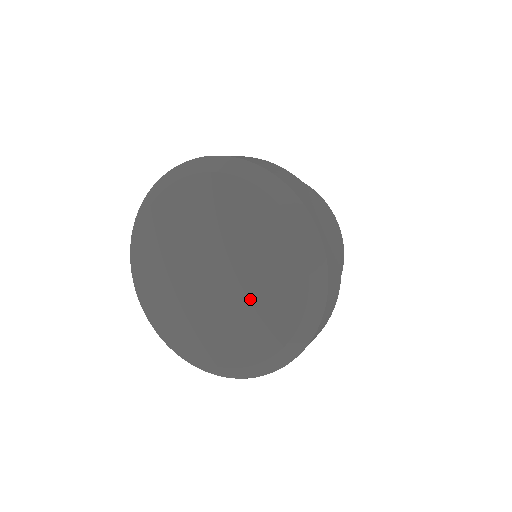
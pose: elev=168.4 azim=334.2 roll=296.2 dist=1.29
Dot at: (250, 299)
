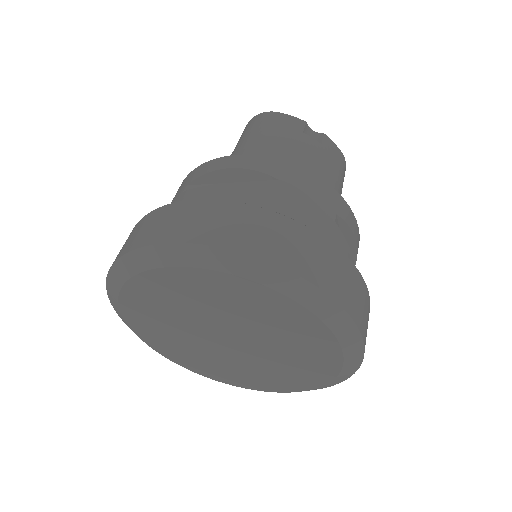
Dot at: (278, 349)
